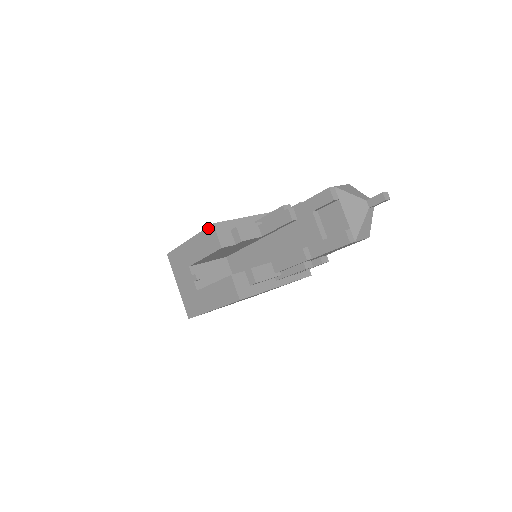
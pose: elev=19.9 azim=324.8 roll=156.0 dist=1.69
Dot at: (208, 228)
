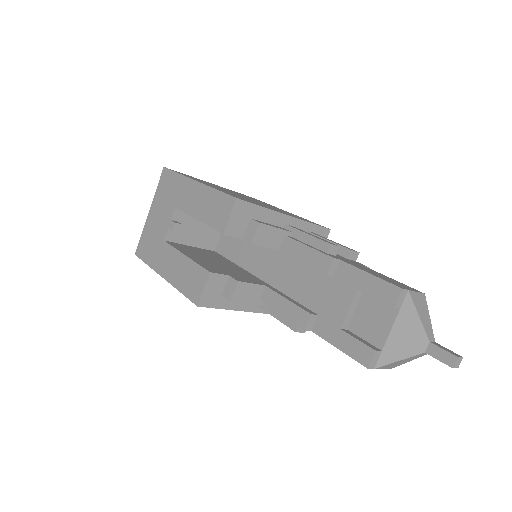
Dot at: (227, 196)
